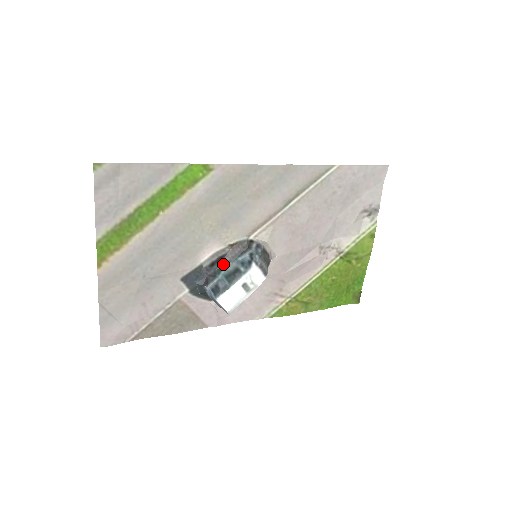
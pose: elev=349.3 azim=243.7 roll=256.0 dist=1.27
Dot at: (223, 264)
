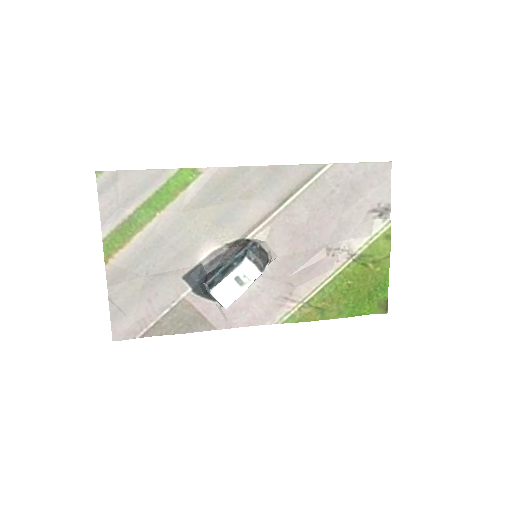
Dot at: (222, 263)
